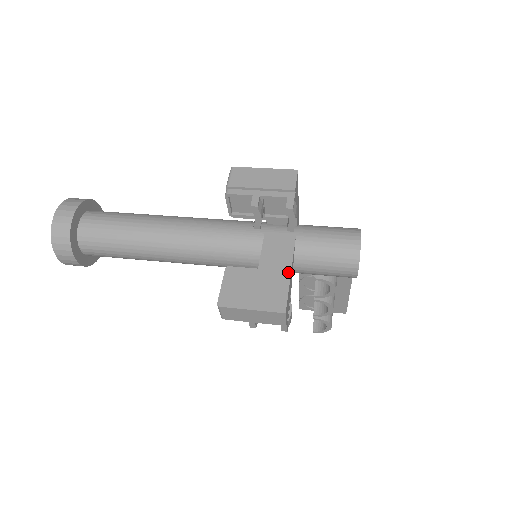
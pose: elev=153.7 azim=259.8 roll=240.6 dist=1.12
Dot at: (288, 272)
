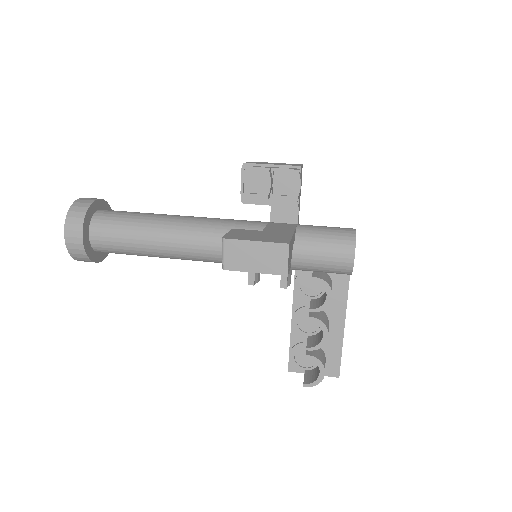
Dot at: (291, 233)
